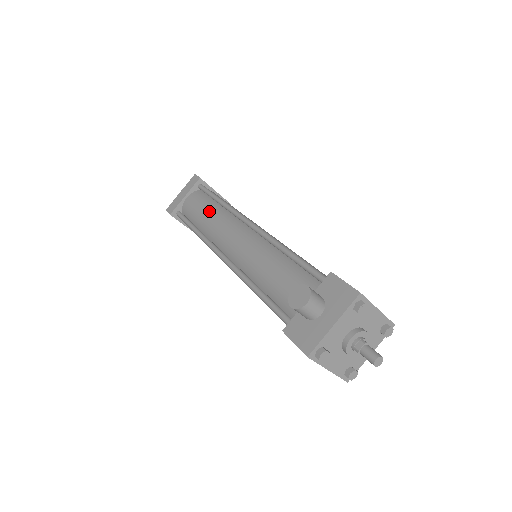
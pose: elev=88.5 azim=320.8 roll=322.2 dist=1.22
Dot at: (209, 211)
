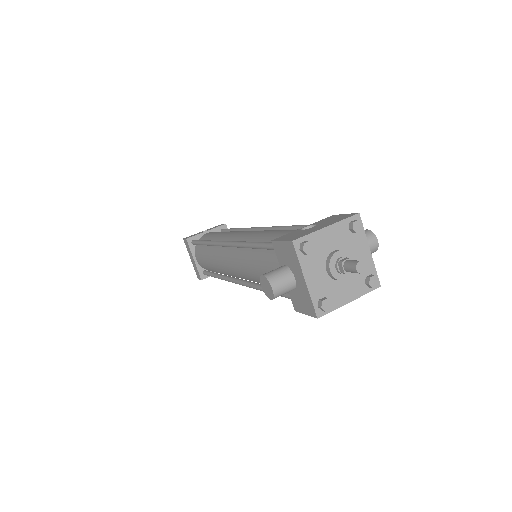
Dot at: (208, 257)
